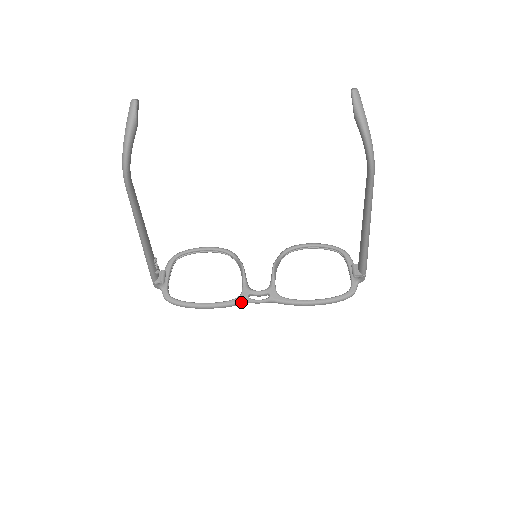
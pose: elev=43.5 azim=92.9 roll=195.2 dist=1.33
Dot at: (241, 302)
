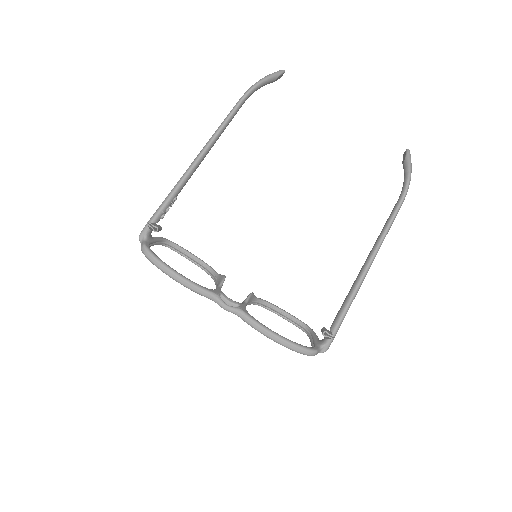
Dot at: (211, 293)
